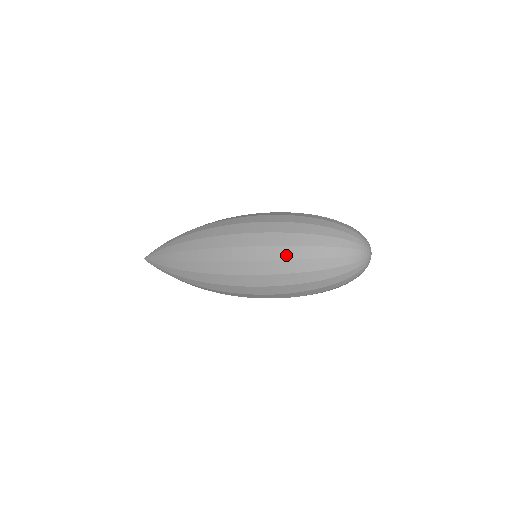
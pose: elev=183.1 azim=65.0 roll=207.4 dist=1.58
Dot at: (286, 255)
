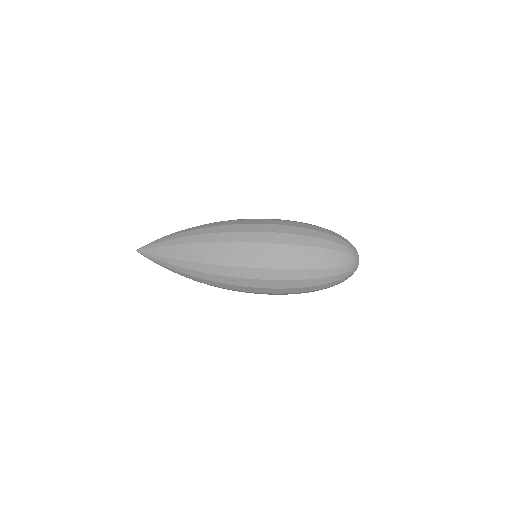
Dot at: occluded
